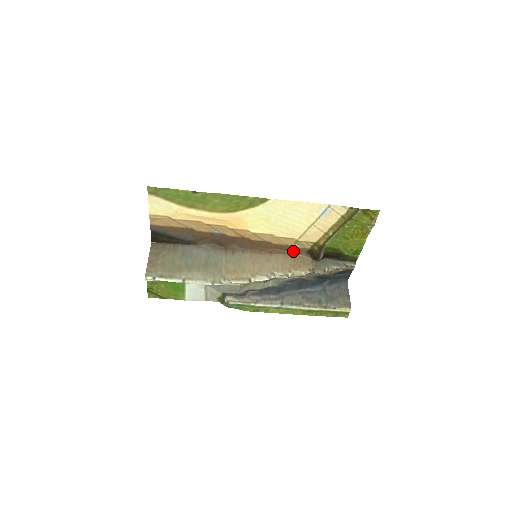
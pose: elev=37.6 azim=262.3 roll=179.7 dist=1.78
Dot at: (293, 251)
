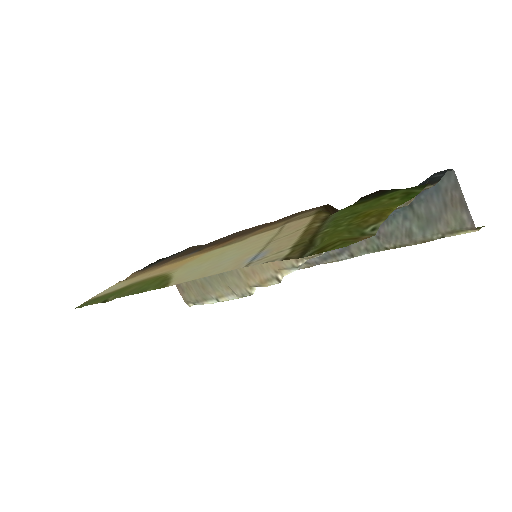
Dot at: (302, 211)
